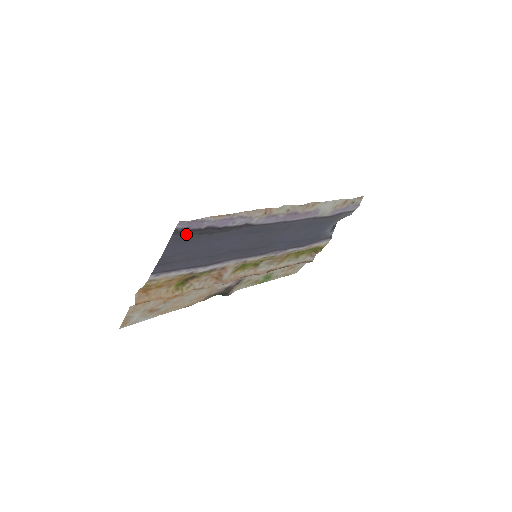
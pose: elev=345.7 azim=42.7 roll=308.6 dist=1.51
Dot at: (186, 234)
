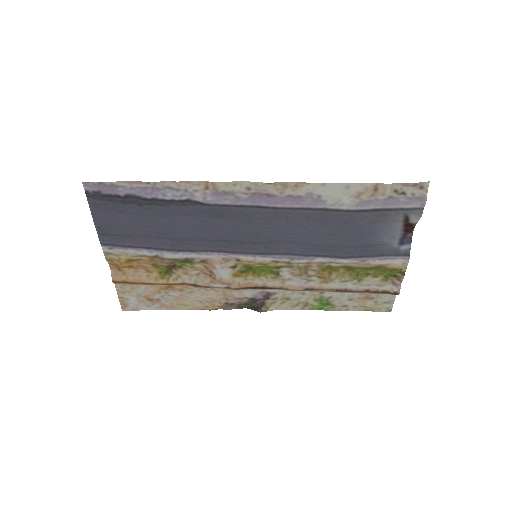
Dot at: (105, 200)
